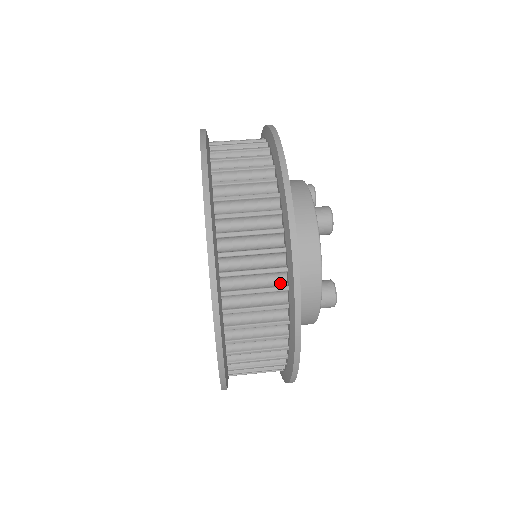
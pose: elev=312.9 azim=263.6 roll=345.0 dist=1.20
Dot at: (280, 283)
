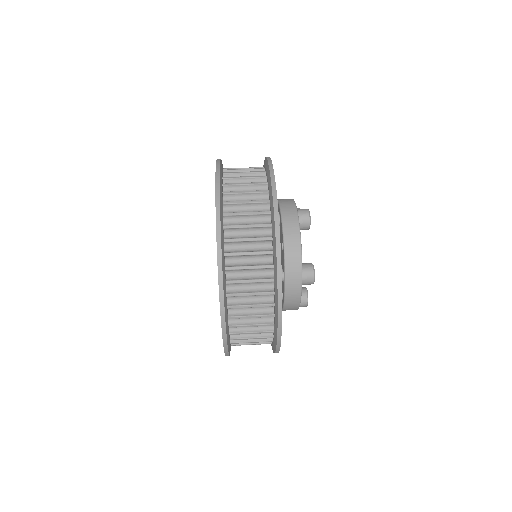
Dot at: occluded
